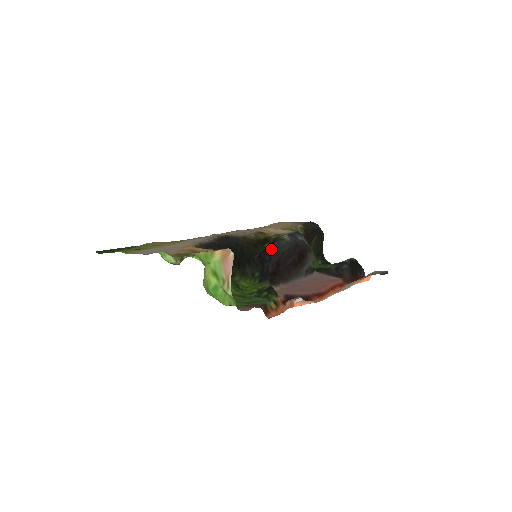
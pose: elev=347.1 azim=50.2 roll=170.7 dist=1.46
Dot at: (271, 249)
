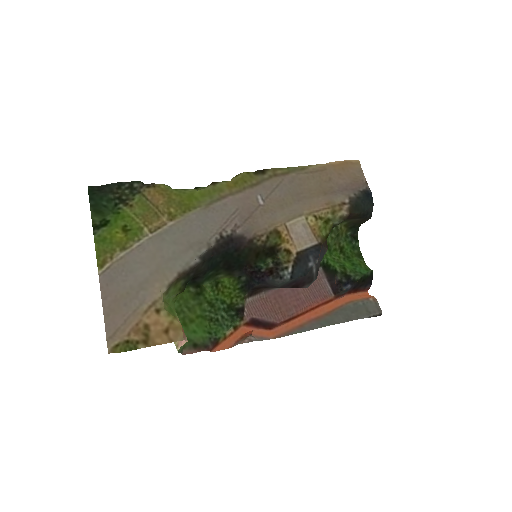
Dot at: (264, 278)
